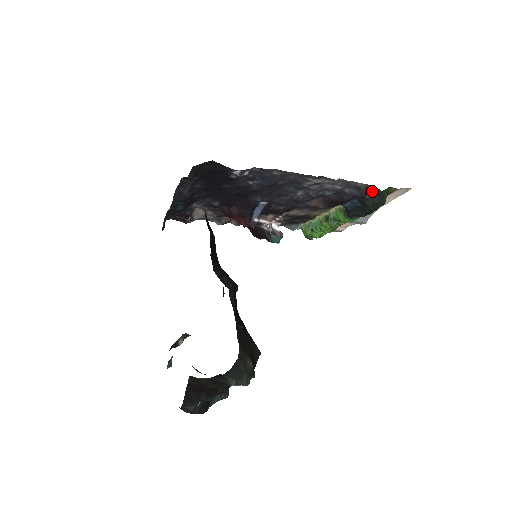
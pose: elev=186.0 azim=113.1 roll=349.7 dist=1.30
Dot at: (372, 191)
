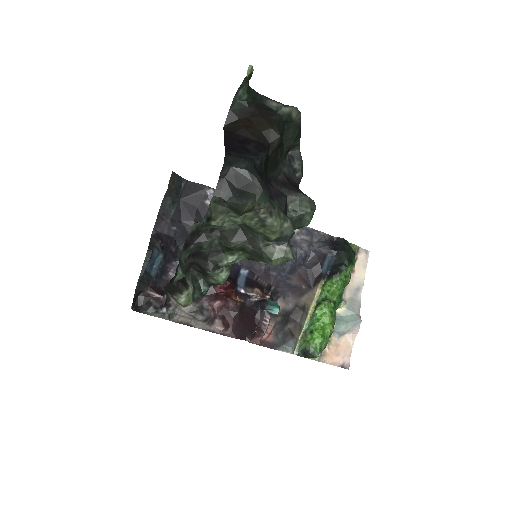
Dot at: (336, 242)
